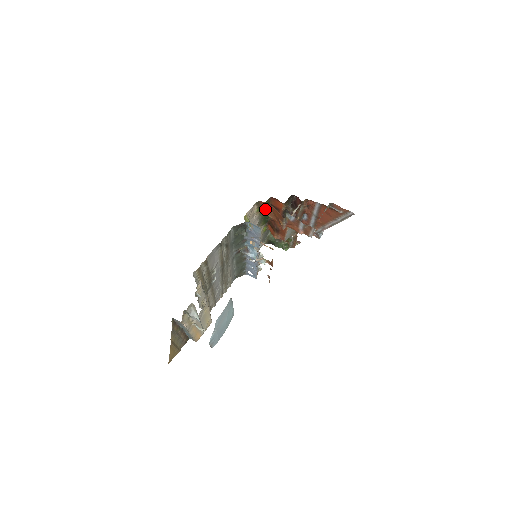
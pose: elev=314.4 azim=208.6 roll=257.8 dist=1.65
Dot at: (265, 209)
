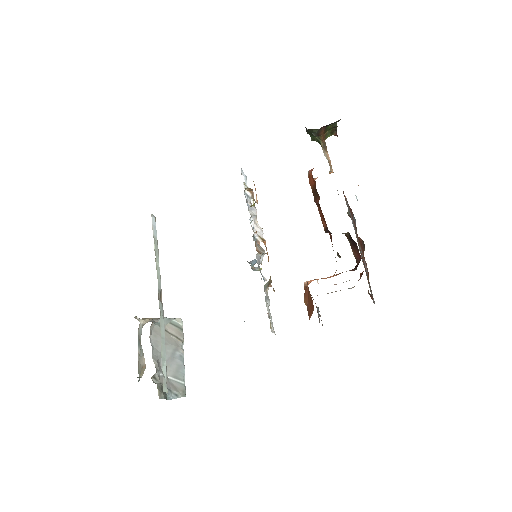
Dot at: occluded
